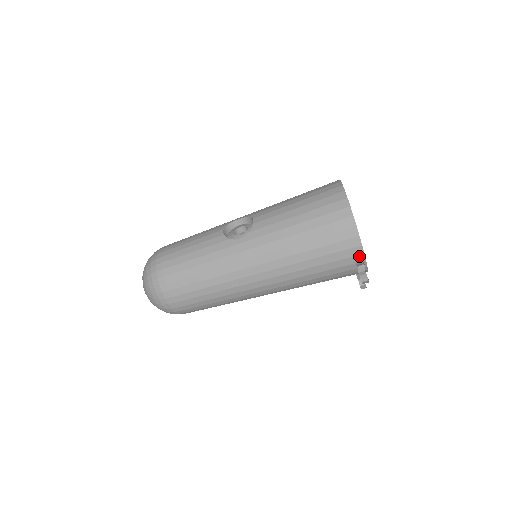
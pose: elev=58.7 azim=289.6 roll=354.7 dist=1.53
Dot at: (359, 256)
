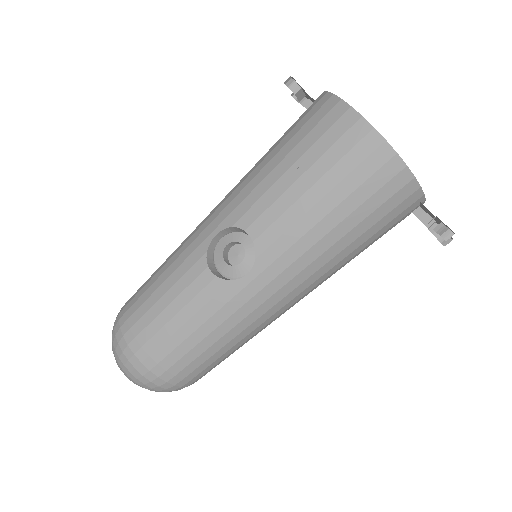
Dot at: (418, 205)
